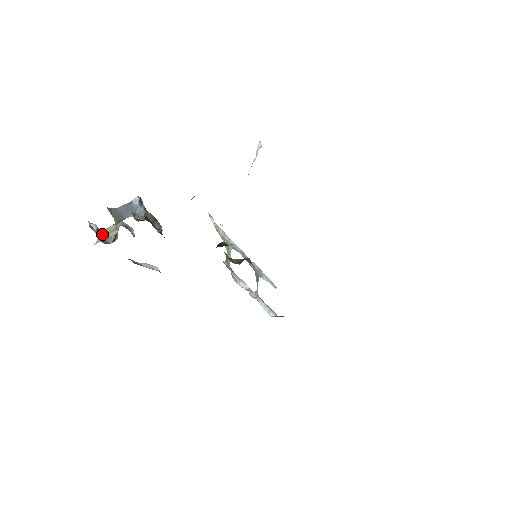
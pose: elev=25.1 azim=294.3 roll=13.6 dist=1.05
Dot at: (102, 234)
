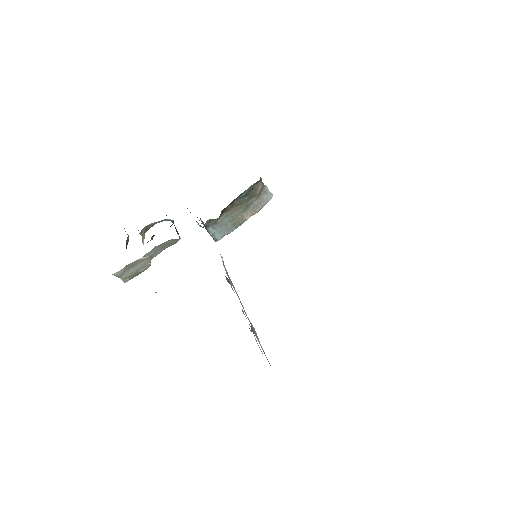
Dot at: occluded
